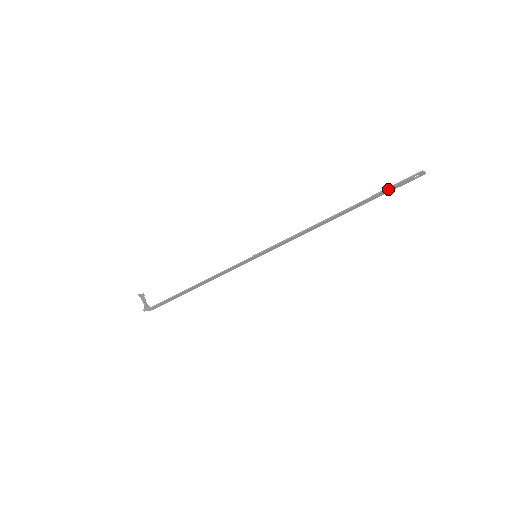
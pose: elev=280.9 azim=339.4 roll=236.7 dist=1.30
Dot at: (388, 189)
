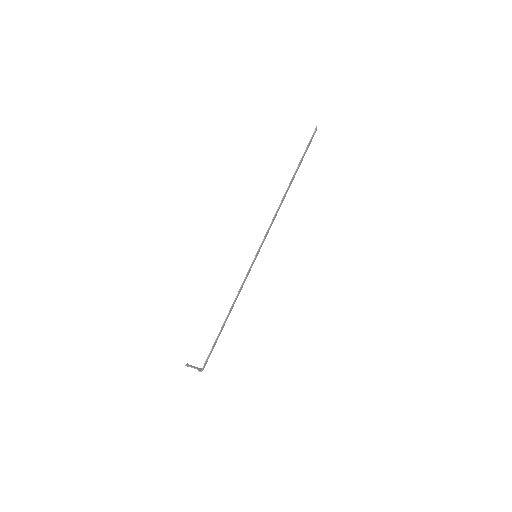
Dot at: (306, 150)
